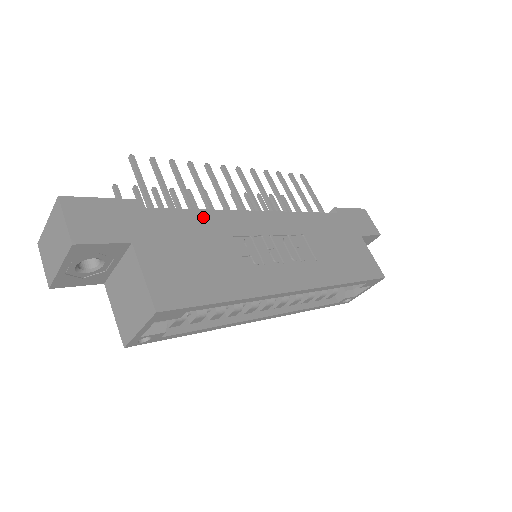
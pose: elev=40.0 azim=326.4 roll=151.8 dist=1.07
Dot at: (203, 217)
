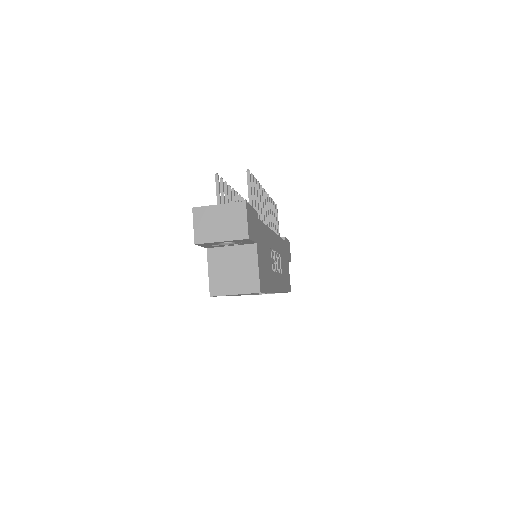
Dot at: (266, 231)
